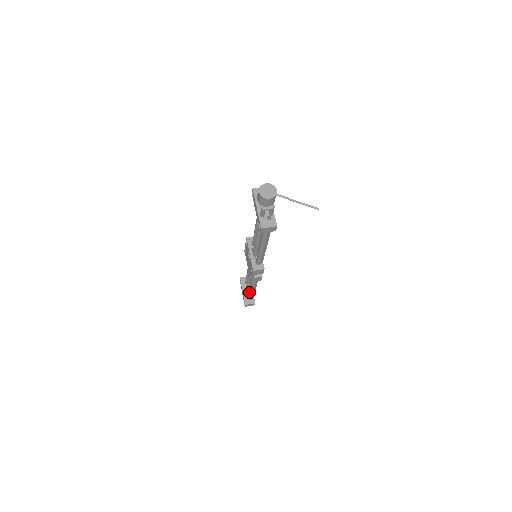
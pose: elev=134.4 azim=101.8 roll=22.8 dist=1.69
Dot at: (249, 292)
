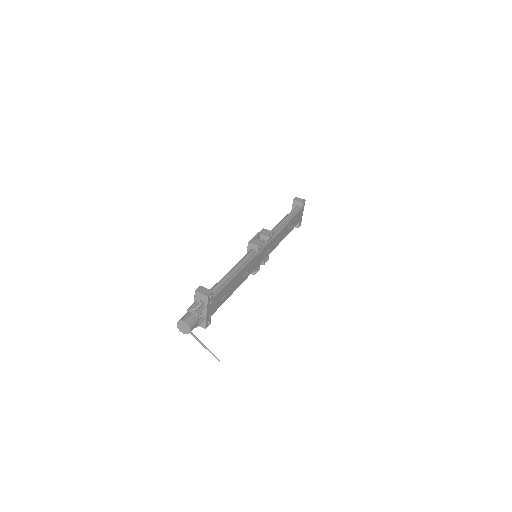
Dot at: occluded
